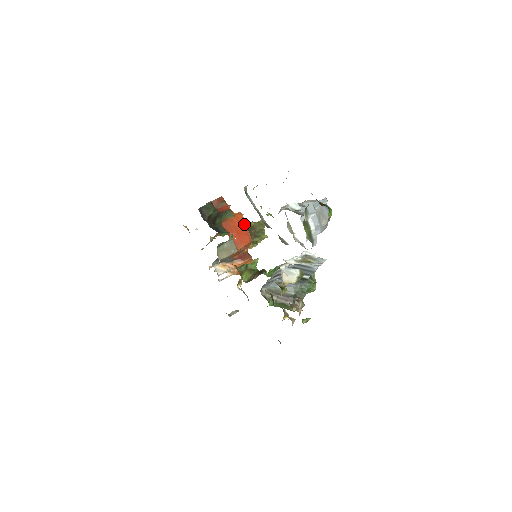
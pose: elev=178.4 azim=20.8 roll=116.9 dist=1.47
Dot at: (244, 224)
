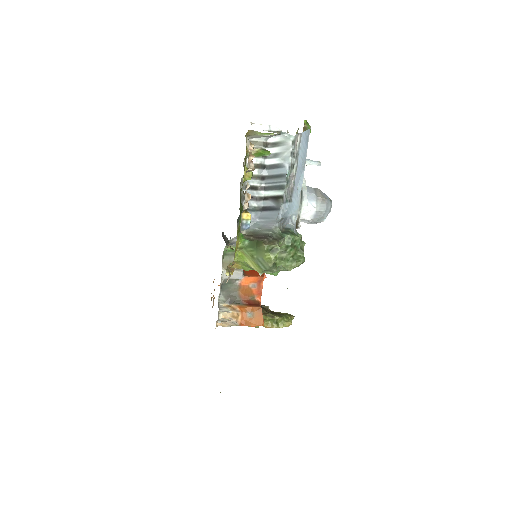
Dot at: occluded
